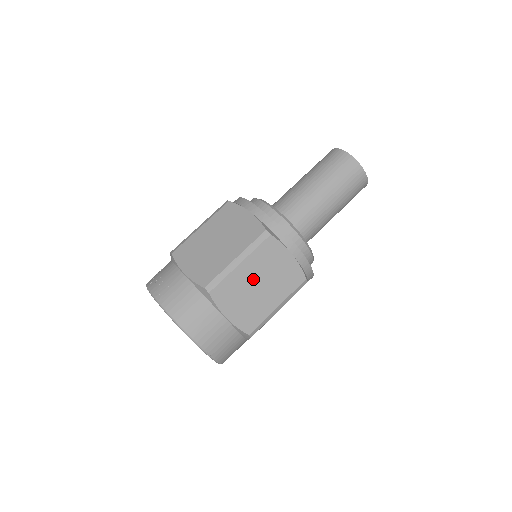
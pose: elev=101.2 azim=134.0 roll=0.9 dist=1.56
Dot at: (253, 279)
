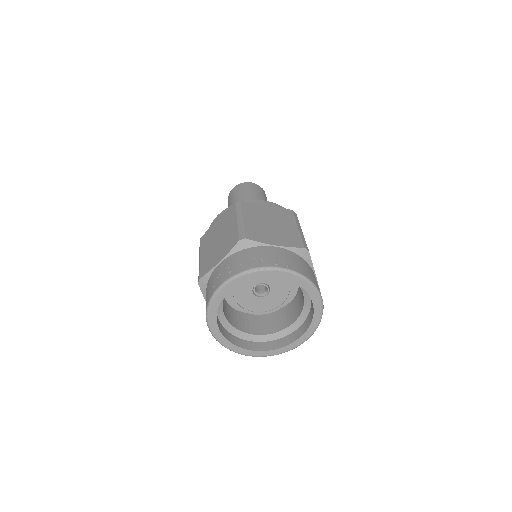
Dot at: occluded
